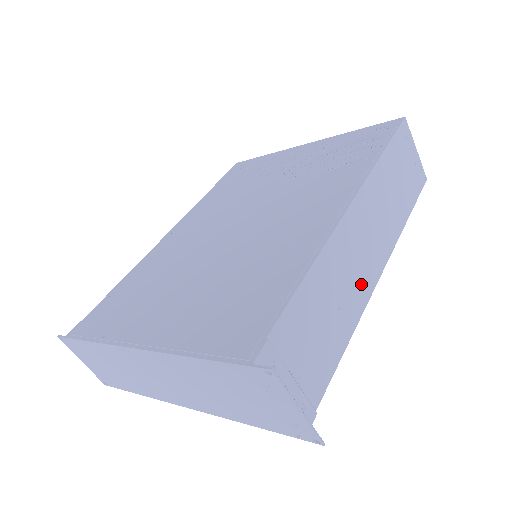
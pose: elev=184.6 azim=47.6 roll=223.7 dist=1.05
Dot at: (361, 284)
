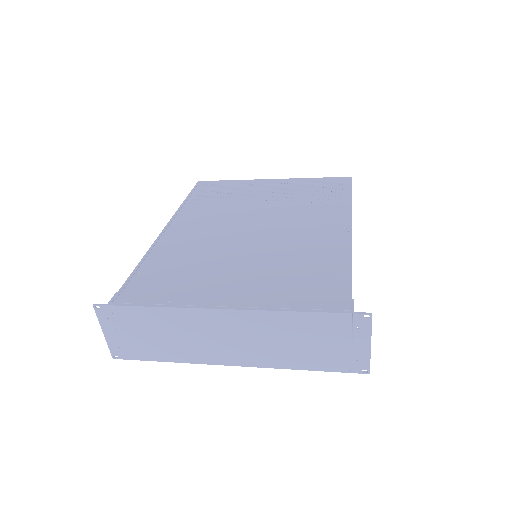
Dot at: occluded
